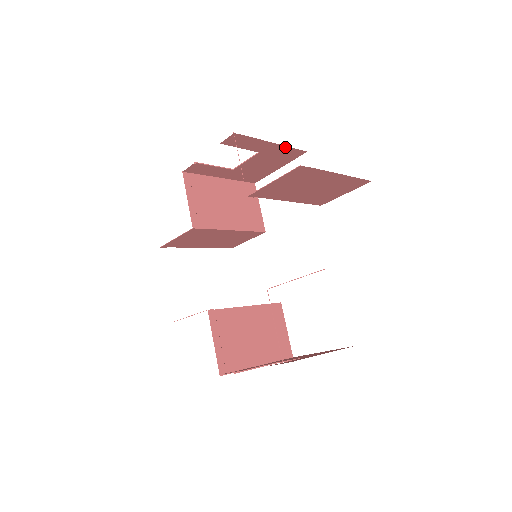
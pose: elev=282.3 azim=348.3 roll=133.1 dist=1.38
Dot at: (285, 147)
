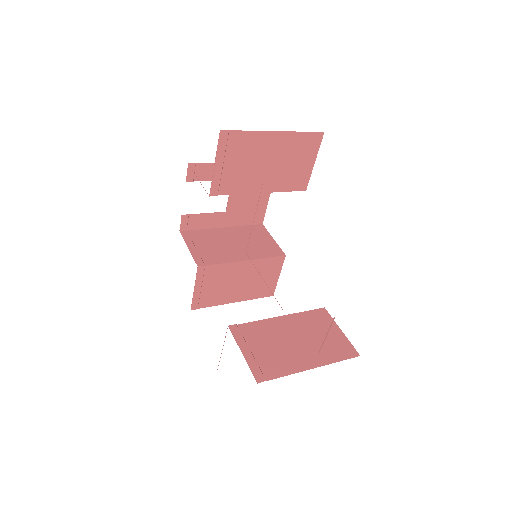
Dot at: occluded
